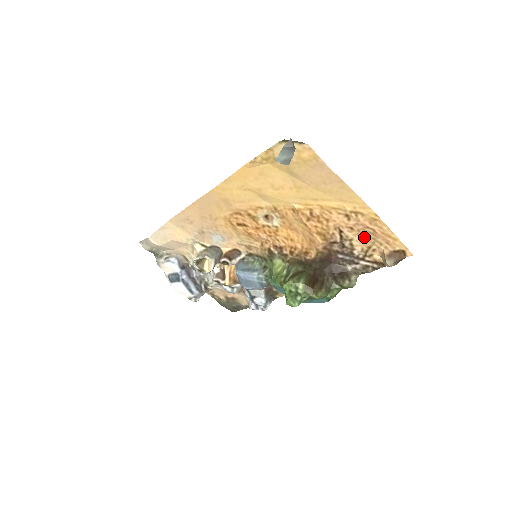
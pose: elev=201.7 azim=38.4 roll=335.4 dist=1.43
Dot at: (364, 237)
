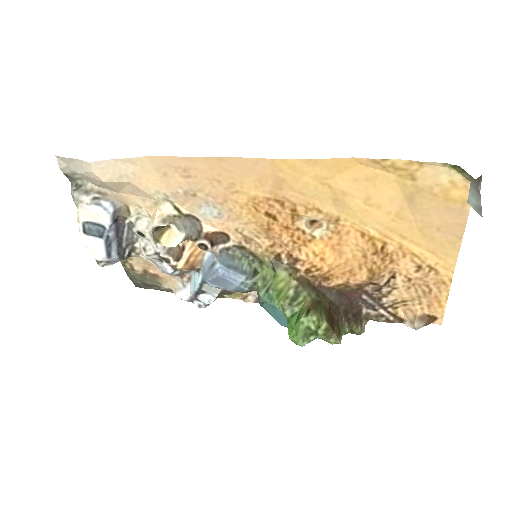
Dot at: (411, 291)
